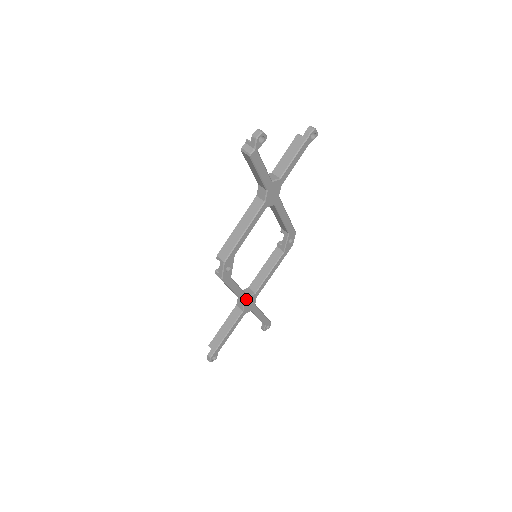
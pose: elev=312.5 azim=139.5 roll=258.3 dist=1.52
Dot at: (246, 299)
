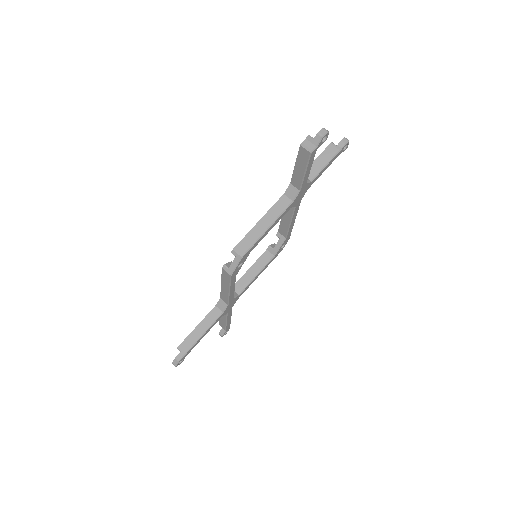
Dot at: (231, 300)
